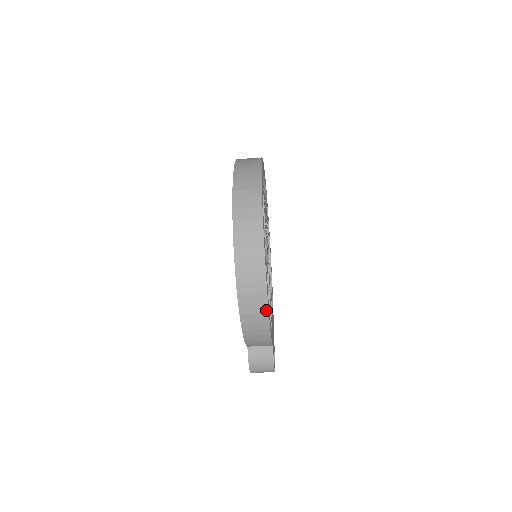
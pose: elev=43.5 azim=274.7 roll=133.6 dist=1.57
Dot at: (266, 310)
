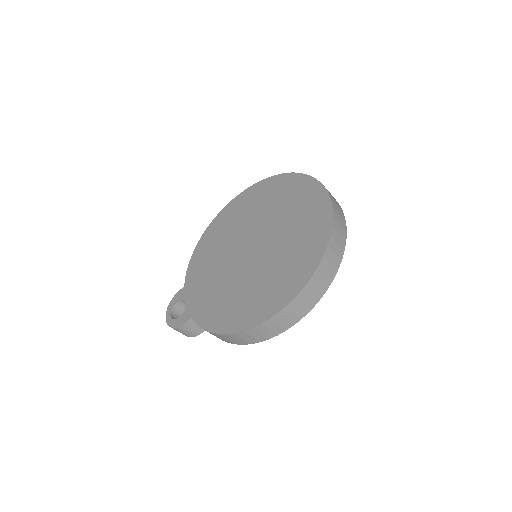
Dot at: (253, 342)
